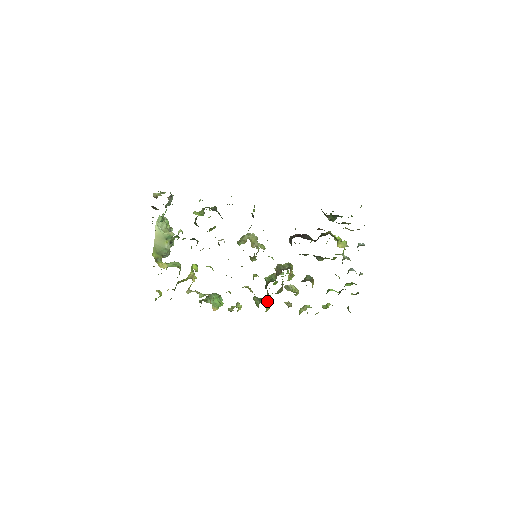
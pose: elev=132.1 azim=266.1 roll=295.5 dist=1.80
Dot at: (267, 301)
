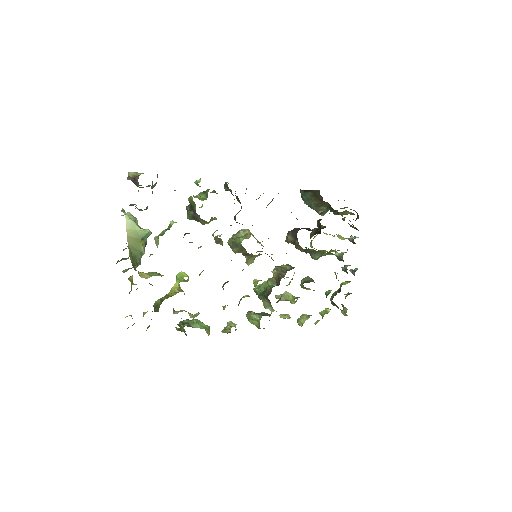
Dot at: (267, 314)
